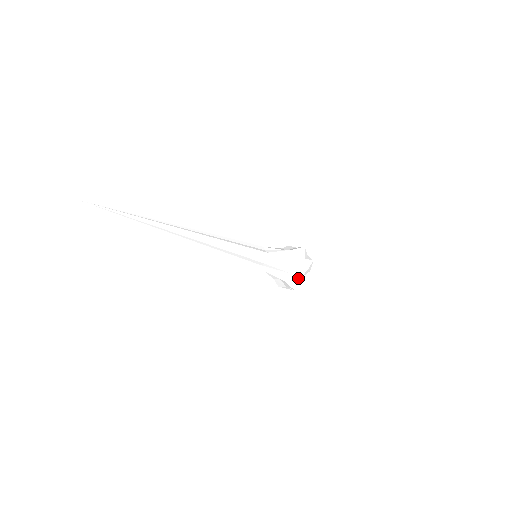
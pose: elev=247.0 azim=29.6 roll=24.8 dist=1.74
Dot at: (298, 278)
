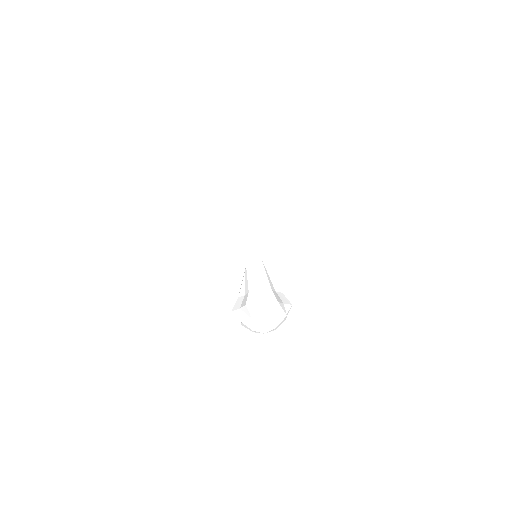
Dot at: (261, 302)
